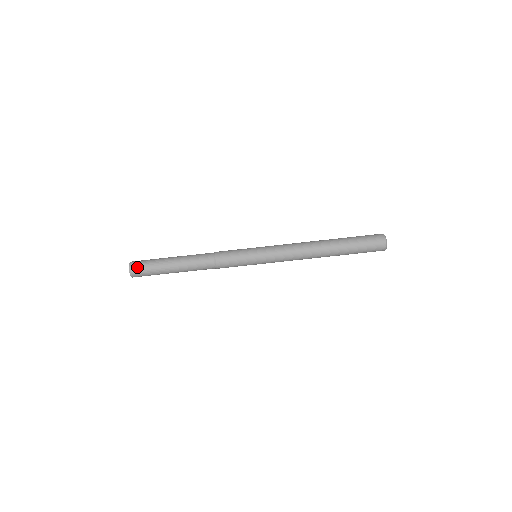
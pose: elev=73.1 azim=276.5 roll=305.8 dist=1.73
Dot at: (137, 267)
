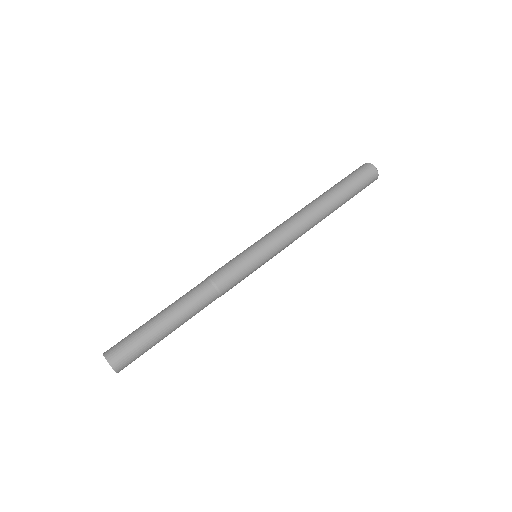
Dot at: (118, 353)
